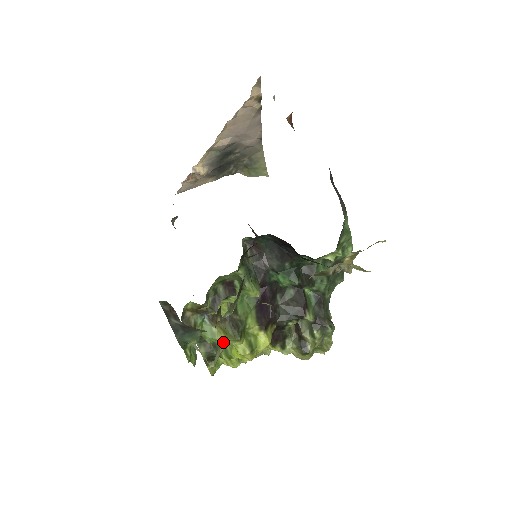
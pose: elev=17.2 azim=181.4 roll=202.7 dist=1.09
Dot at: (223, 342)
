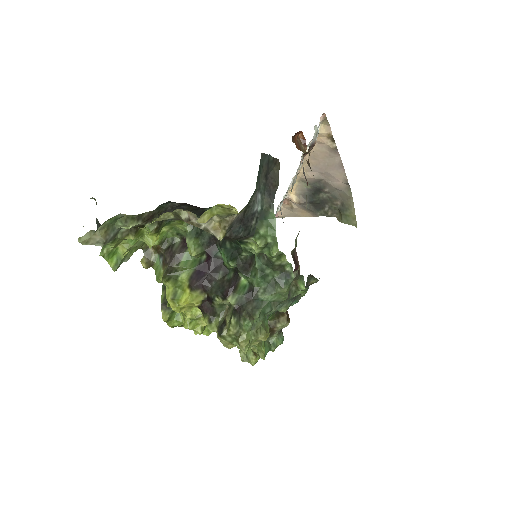
Dot at: occluded
